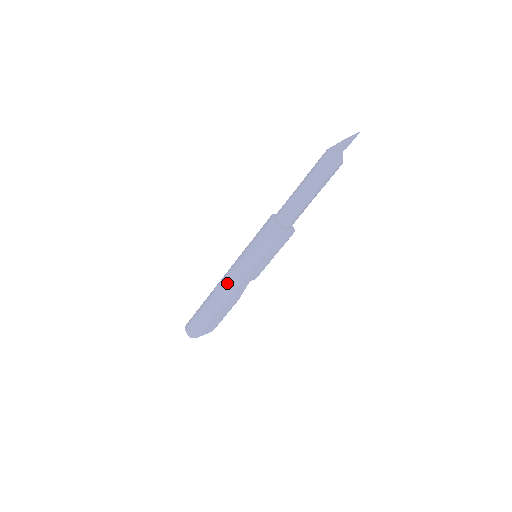
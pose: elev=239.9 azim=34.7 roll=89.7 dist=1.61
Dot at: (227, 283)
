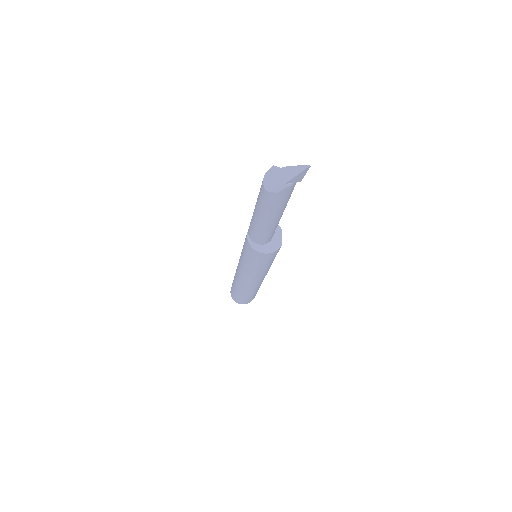
Dot at: (255, 284)
